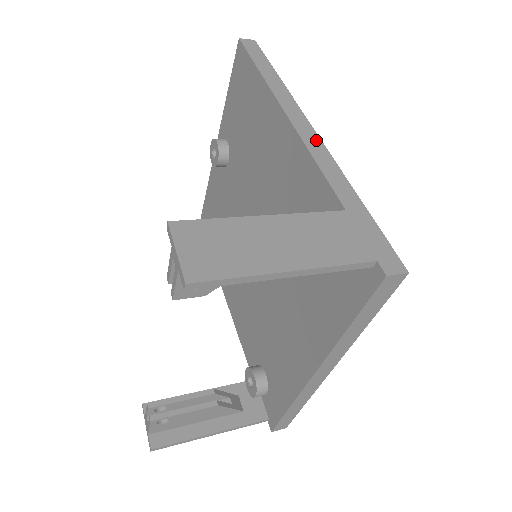
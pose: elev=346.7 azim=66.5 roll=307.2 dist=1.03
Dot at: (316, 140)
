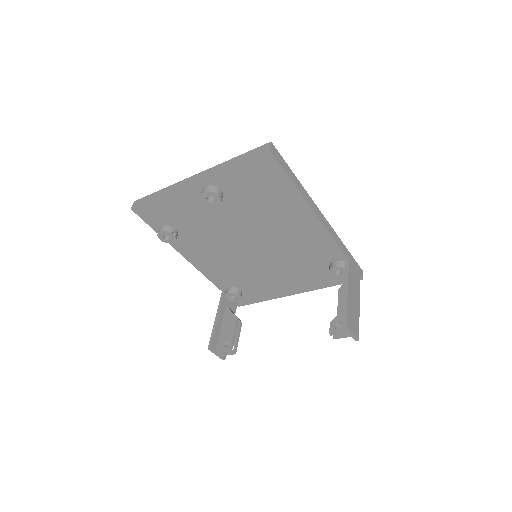
Dot at: (328, 224)
